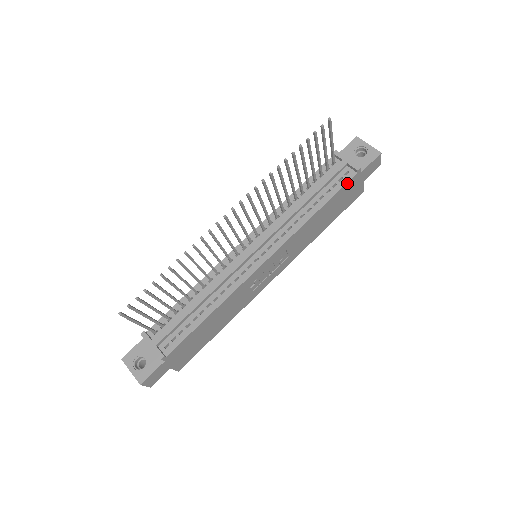
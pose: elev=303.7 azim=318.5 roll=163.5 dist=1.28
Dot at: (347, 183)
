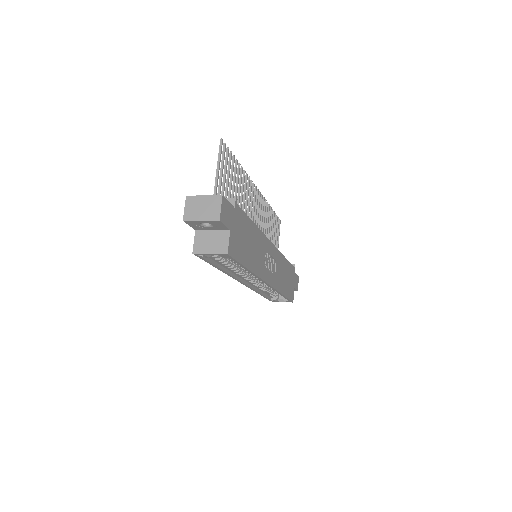
Dot at: (292, 266)
